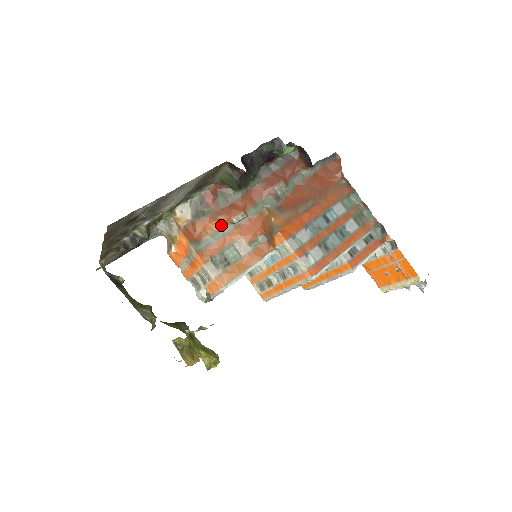
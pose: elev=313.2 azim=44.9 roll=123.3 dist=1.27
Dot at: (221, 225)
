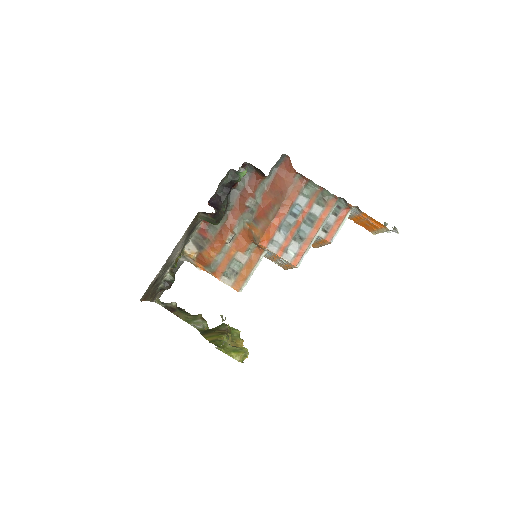
Dot at: (219, 248)
